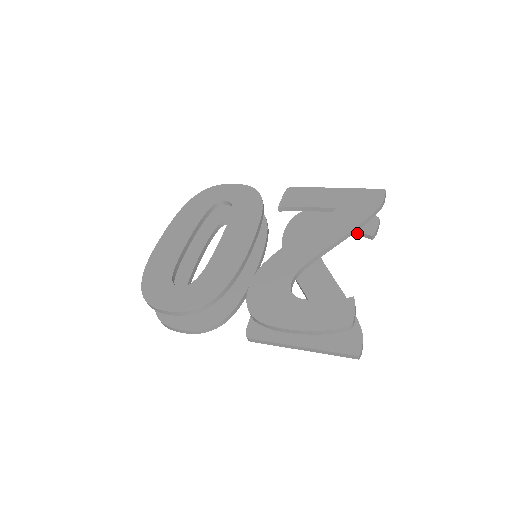
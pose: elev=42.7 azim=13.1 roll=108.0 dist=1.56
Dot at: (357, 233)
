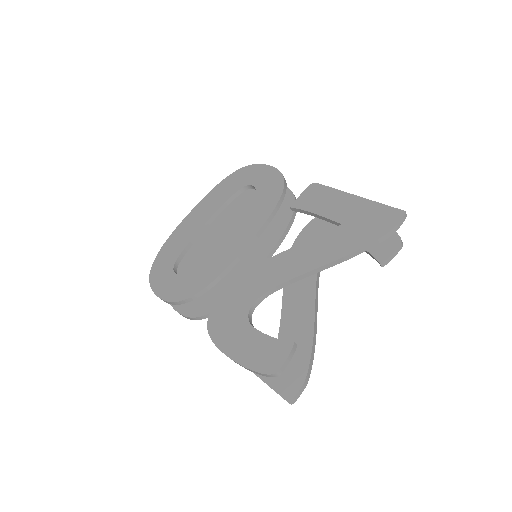
Dot at: (369, 254)
